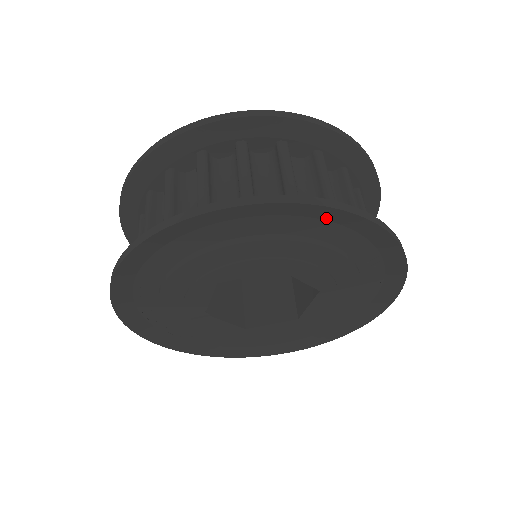
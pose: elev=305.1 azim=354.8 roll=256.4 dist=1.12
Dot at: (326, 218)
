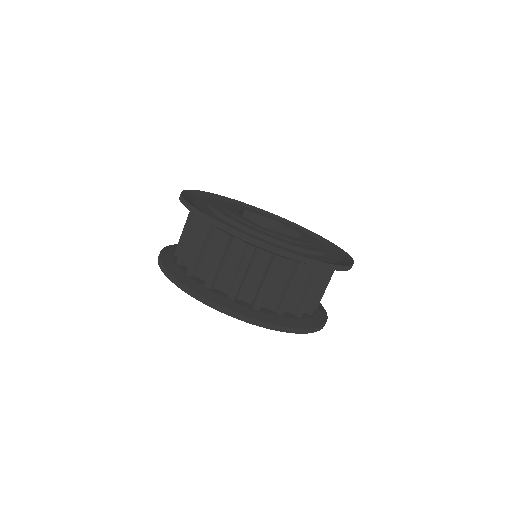
Dot at: occluded
